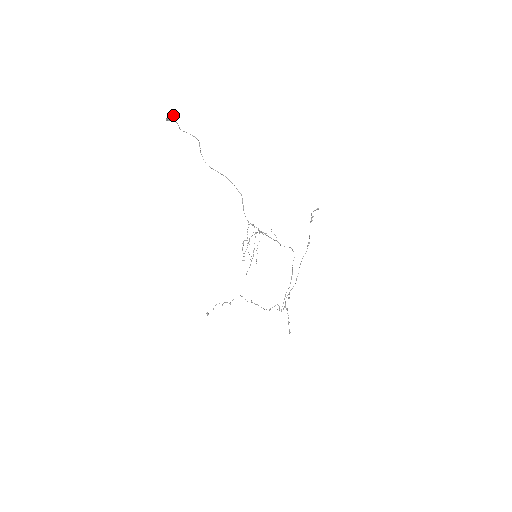
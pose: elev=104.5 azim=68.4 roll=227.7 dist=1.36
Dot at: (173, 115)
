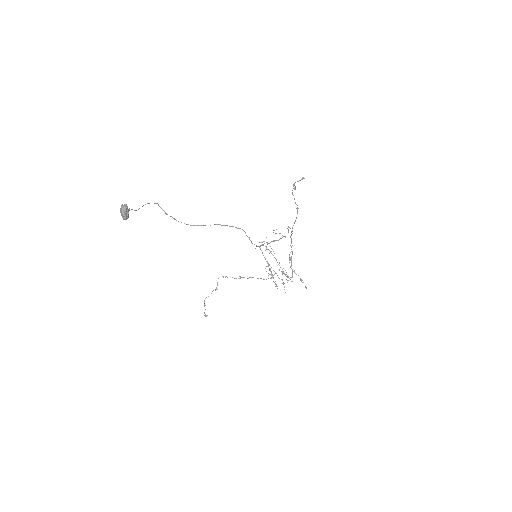
Dot at: (127, 207)
